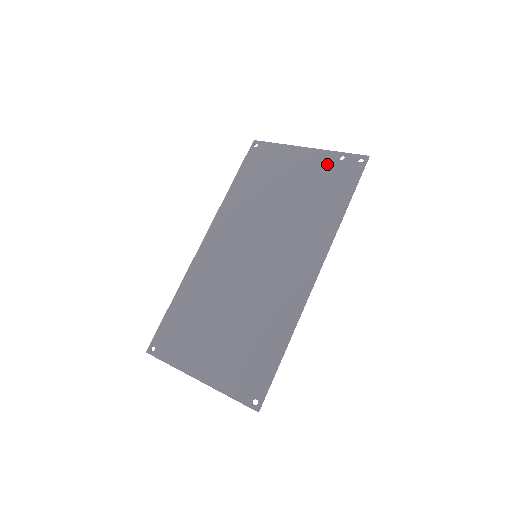
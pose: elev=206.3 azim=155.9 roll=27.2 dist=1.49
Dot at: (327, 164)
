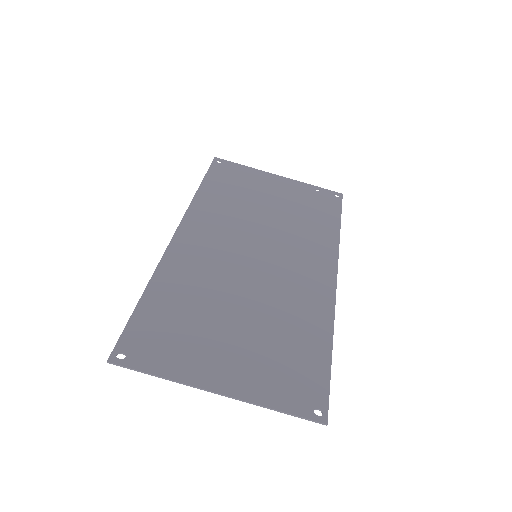
Dot at: (306, 191)
